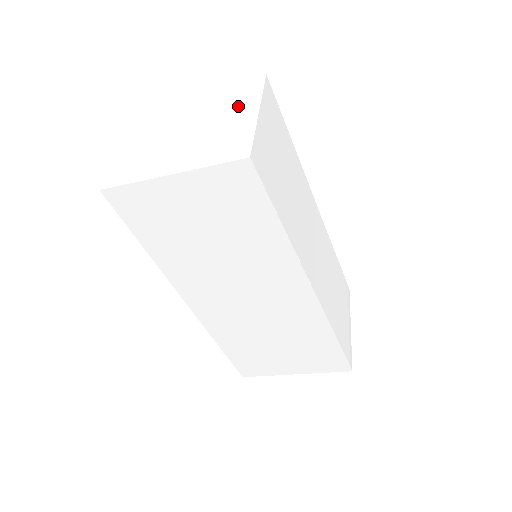
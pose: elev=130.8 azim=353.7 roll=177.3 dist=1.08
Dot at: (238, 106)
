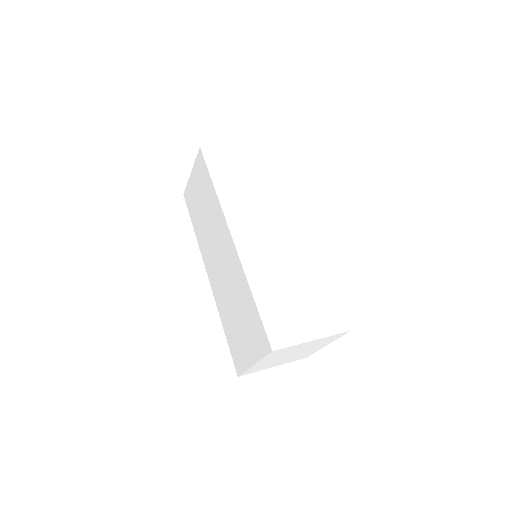
Dot at: occluded
